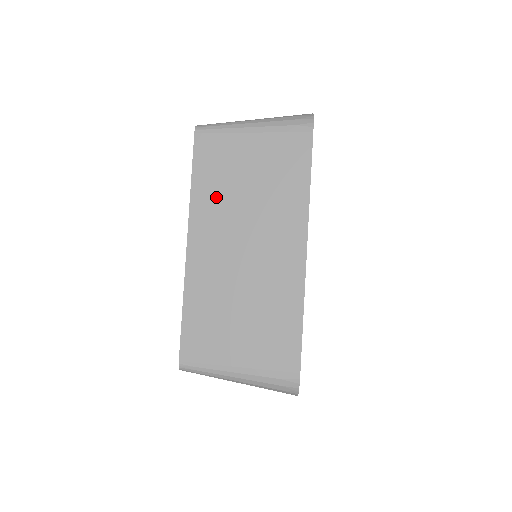
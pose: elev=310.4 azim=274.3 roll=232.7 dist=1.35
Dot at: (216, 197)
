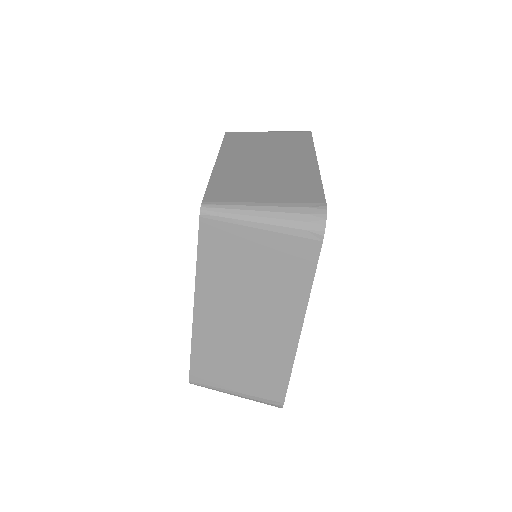
Dot at: (221, 278)
